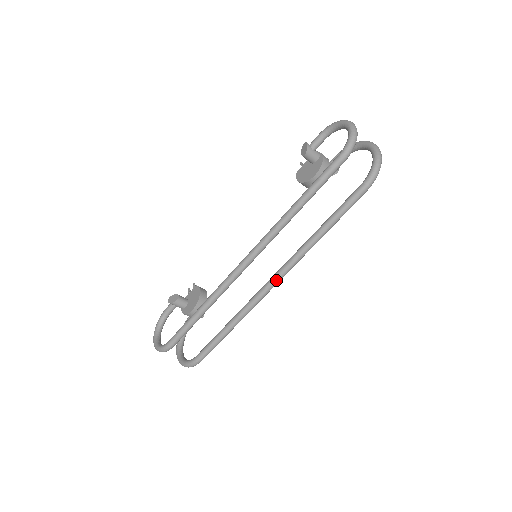
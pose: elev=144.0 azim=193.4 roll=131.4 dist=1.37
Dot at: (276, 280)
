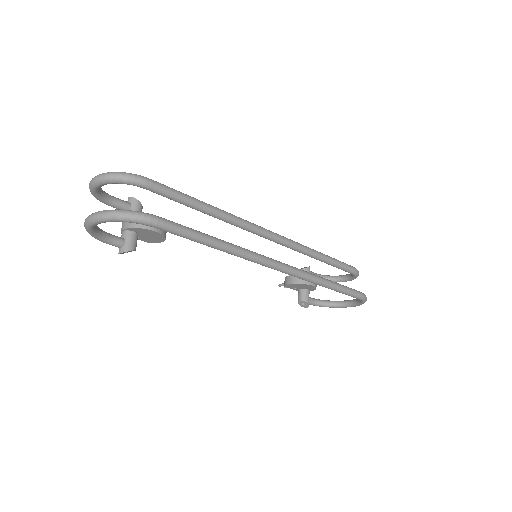
Dot at: (285, 265)
